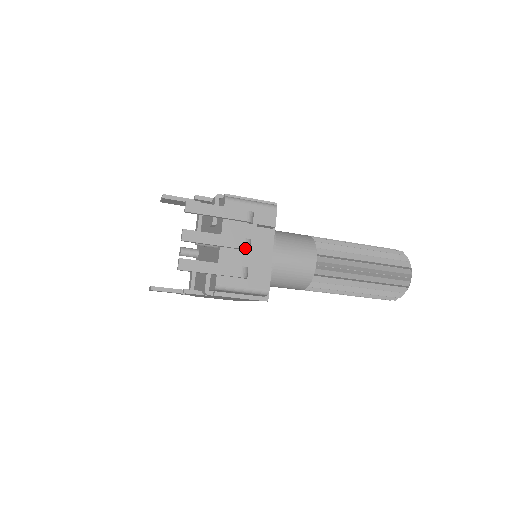
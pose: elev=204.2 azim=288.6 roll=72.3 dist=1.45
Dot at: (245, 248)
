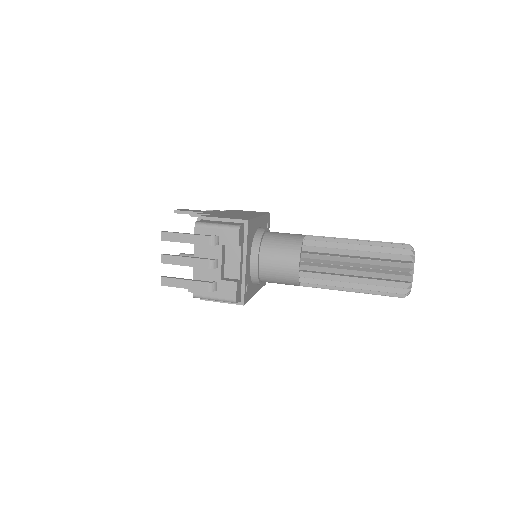
Dot at: (210, 268)
